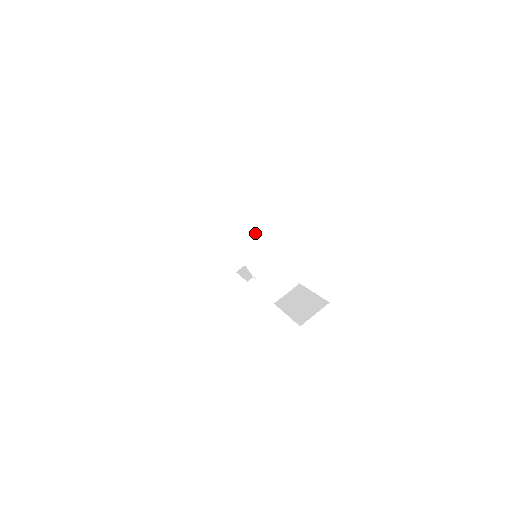
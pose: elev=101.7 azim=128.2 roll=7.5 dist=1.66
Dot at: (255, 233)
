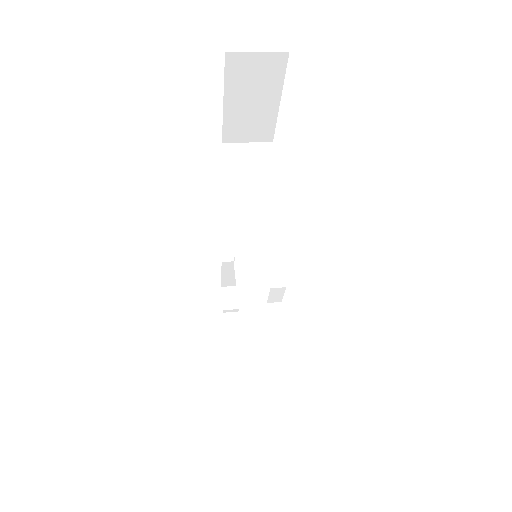
Dot at: (267, 182)
